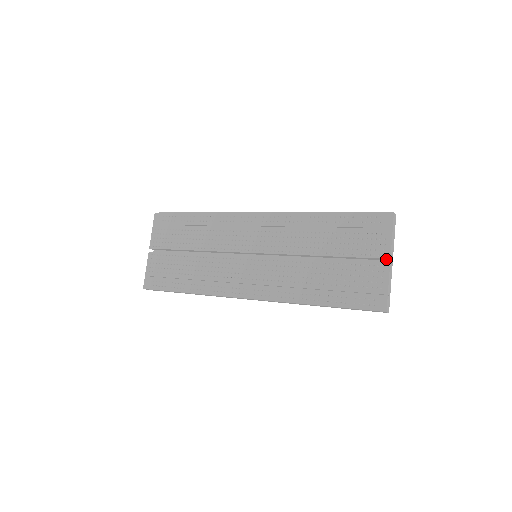
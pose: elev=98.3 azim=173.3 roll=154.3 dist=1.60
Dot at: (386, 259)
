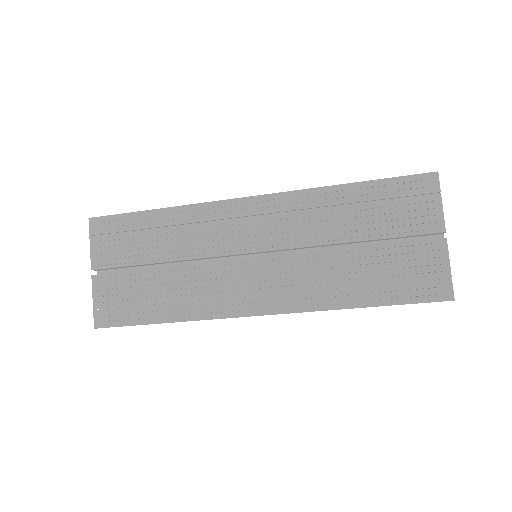
Dot at: (438, 233)
